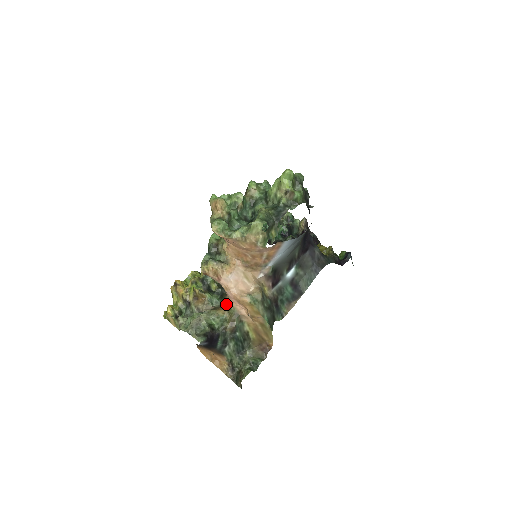
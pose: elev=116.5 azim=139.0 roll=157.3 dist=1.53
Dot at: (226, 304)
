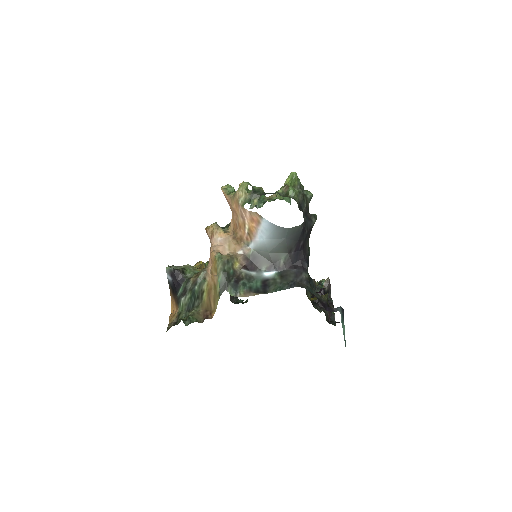
Dot at: occluded
